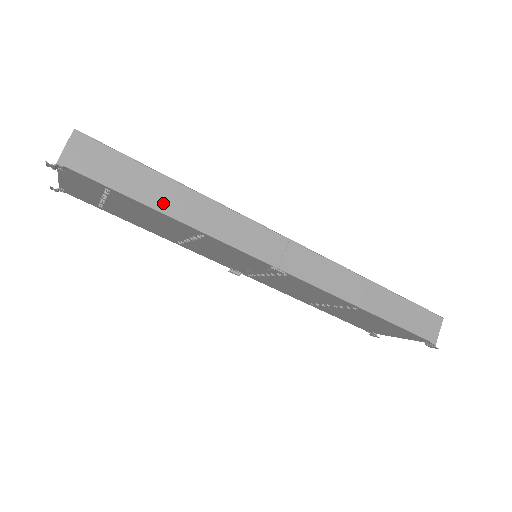
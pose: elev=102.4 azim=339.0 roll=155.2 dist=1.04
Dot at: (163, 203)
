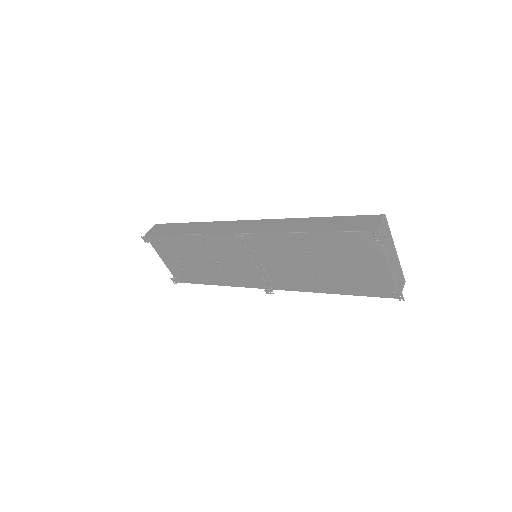
Dot at: (182, 231)
